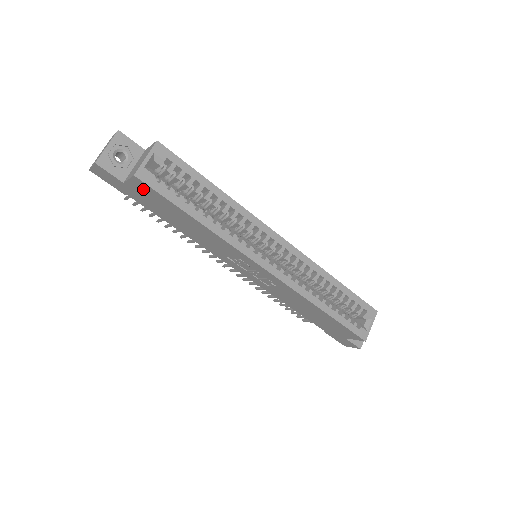
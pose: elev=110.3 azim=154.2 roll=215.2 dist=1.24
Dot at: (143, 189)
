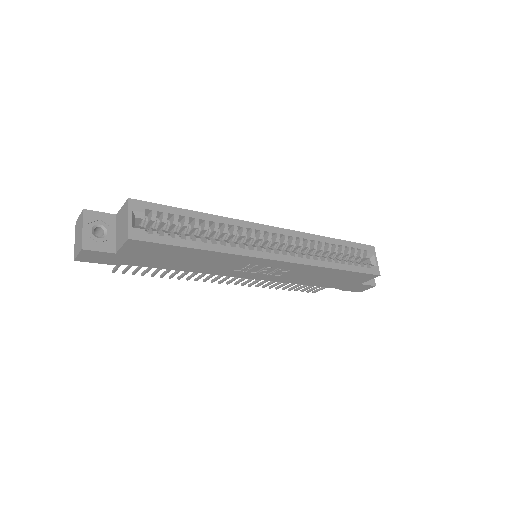
Dot at: (139, 248)
